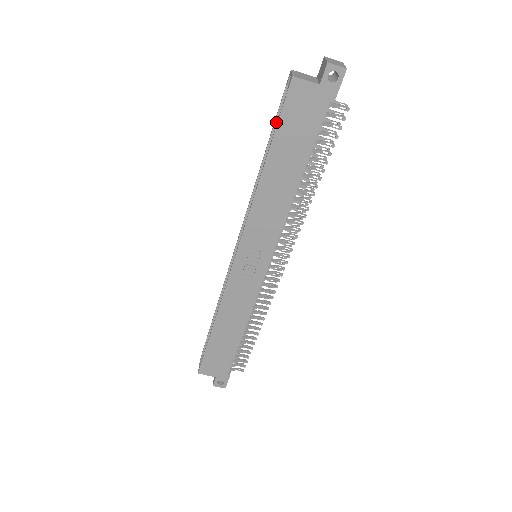
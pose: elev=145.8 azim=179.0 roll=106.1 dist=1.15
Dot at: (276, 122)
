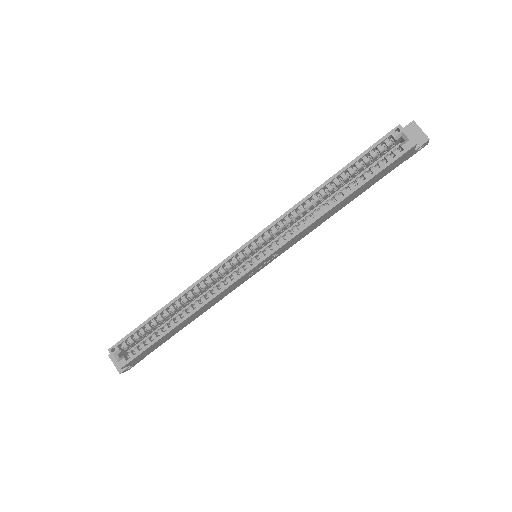
Dot at: (361, 158)
